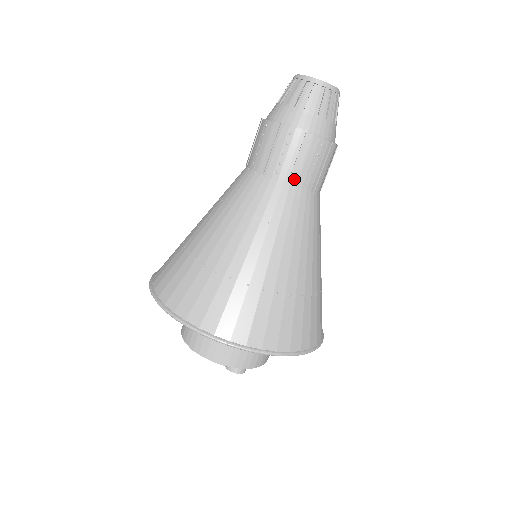
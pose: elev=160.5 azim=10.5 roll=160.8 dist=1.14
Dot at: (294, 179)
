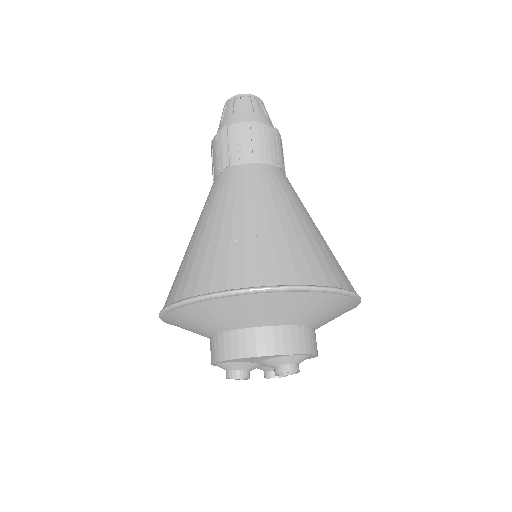
Dot at: (257, 157)
